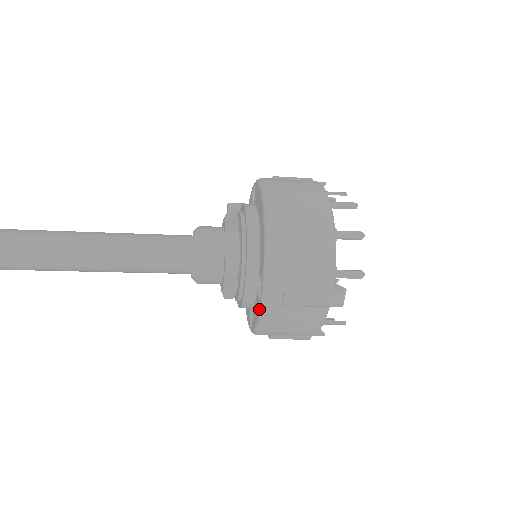
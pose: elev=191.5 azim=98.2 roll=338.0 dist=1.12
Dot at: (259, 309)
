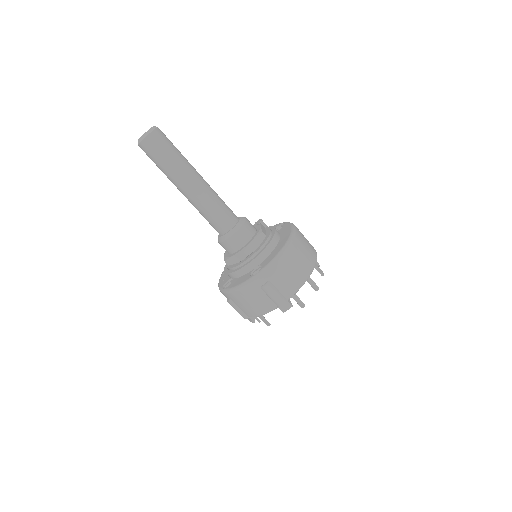
Dot at: (247, 280)
